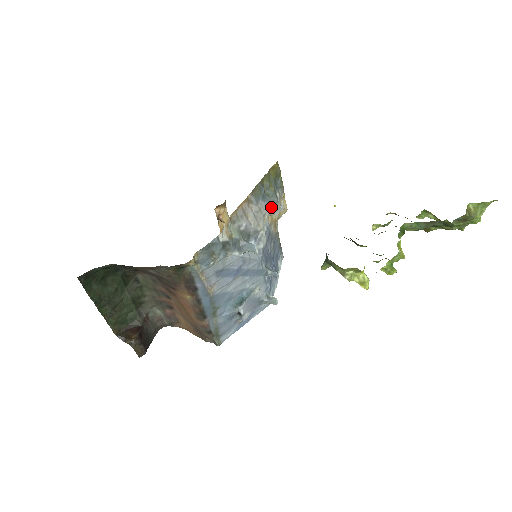
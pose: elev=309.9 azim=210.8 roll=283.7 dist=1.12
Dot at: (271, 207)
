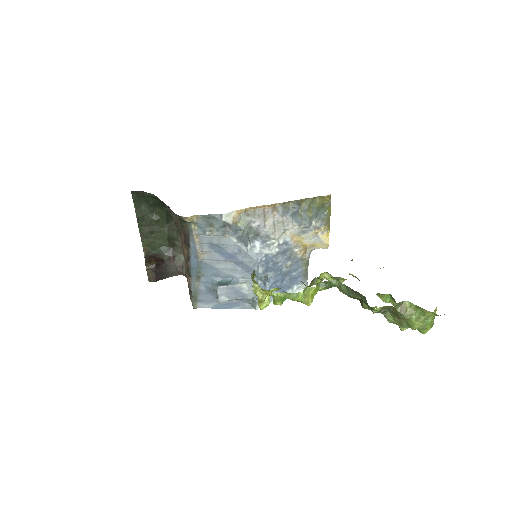
Dot at: (298, 228)
